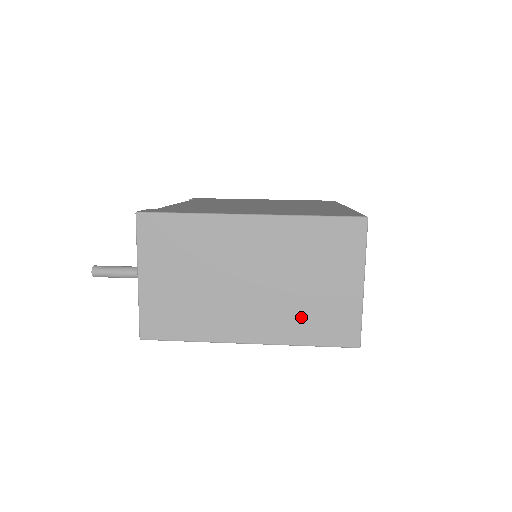
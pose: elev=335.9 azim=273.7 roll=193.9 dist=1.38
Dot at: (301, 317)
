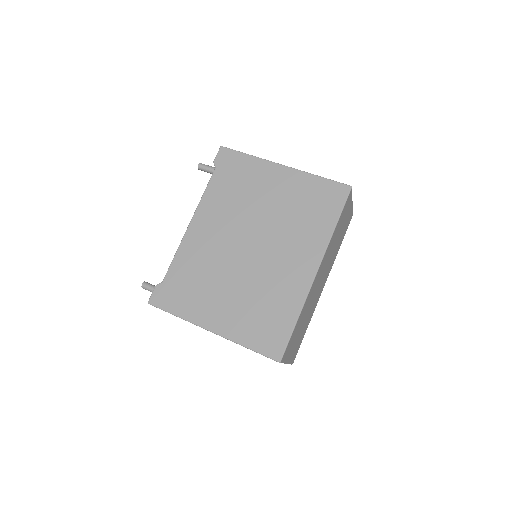
Dot at: occluded
